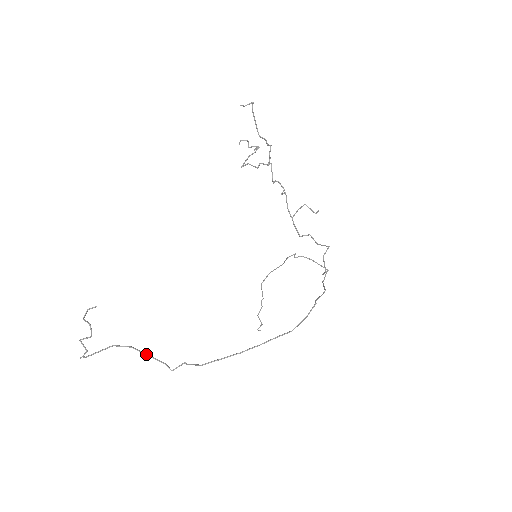
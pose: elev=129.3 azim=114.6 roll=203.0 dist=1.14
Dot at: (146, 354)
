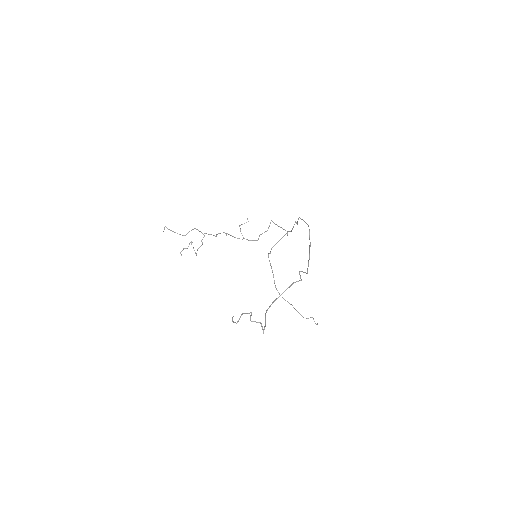
Dot at: (282, 293)
